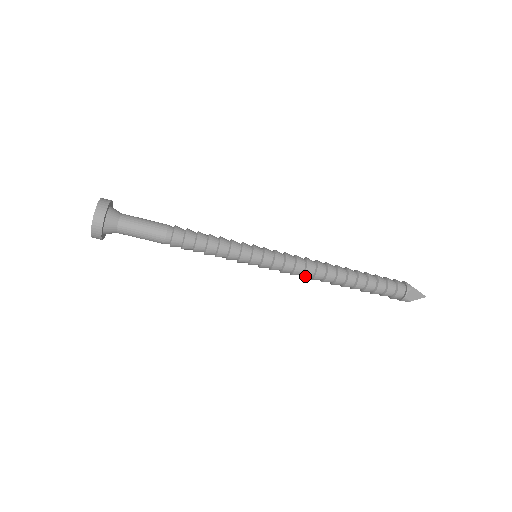
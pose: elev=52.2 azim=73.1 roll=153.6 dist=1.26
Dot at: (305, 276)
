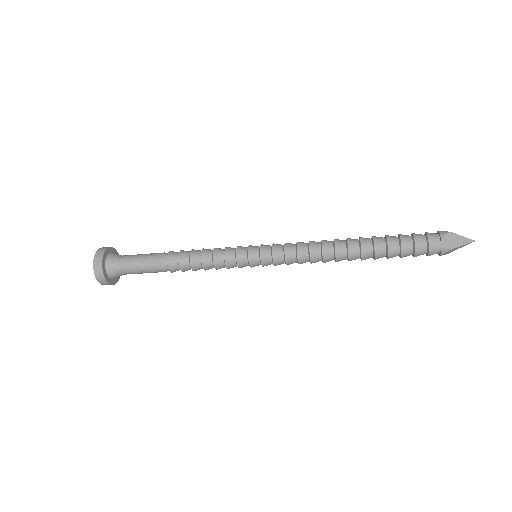
Dot at: (312, 258)
